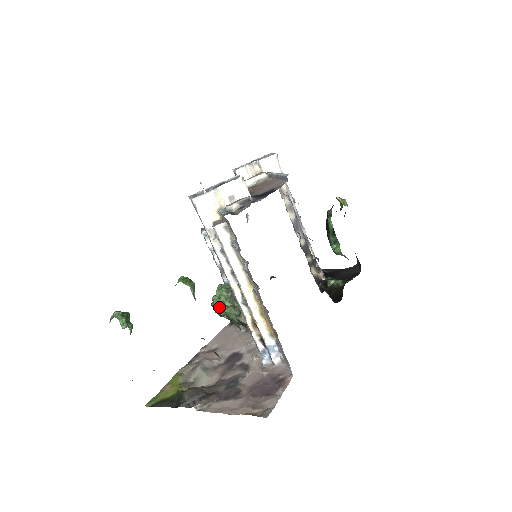
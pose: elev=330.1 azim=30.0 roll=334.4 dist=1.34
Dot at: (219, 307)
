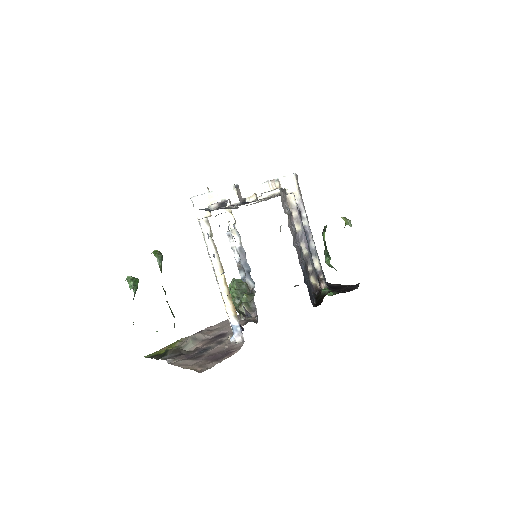
Dot at: occluded
